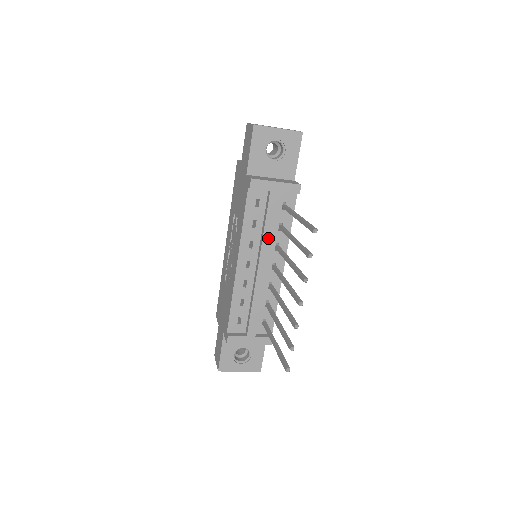
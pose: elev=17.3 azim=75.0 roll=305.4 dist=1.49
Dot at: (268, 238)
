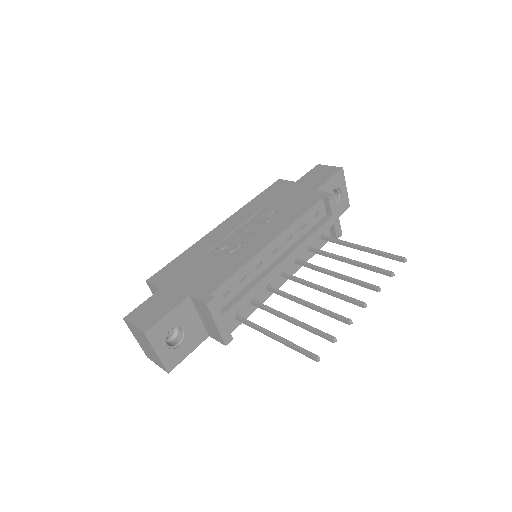
Dot at: (304, 246)
